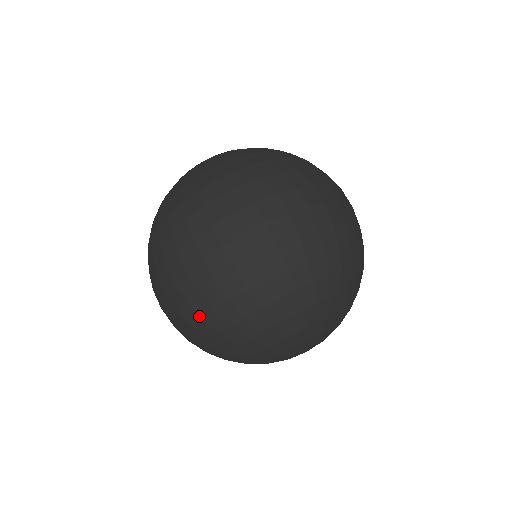
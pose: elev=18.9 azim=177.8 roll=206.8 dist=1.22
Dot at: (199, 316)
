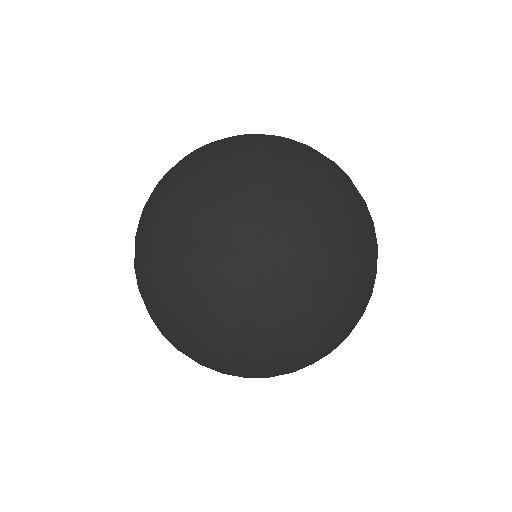
Dot at: (320, 242)
